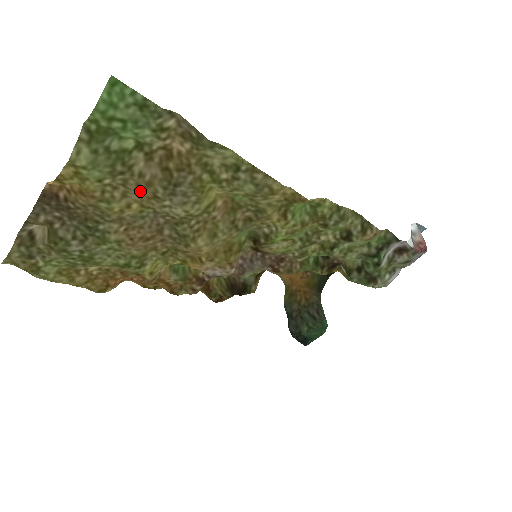
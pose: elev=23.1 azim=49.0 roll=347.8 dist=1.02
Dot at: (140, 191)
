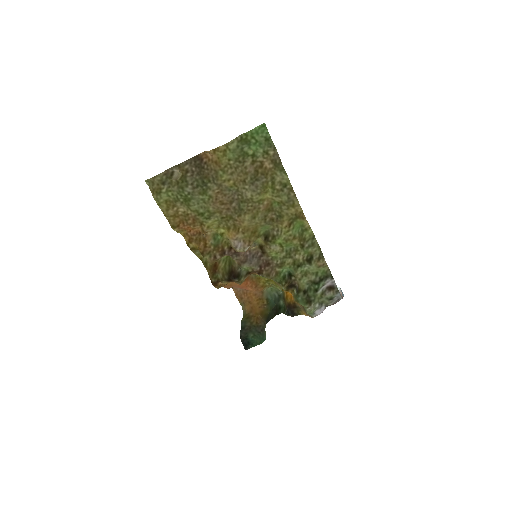
Dot at: (240, 175)
